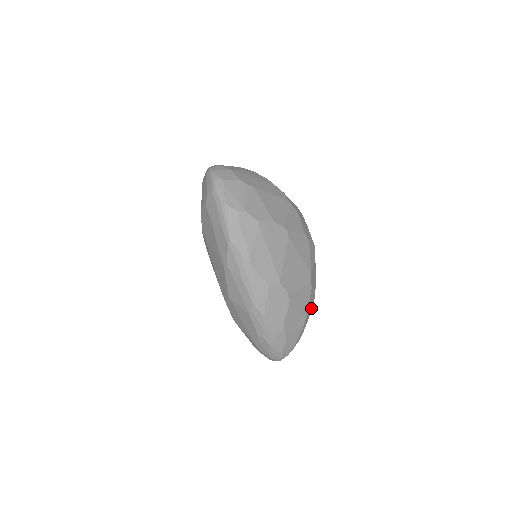
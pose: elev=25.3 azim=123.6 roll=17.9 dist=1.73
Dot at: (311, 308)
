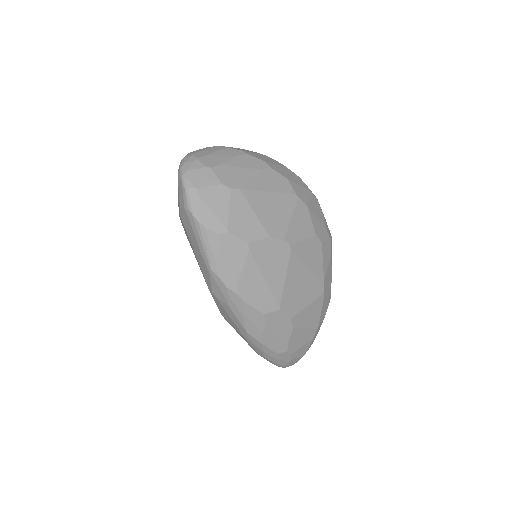
Dot at: (325, 314)
